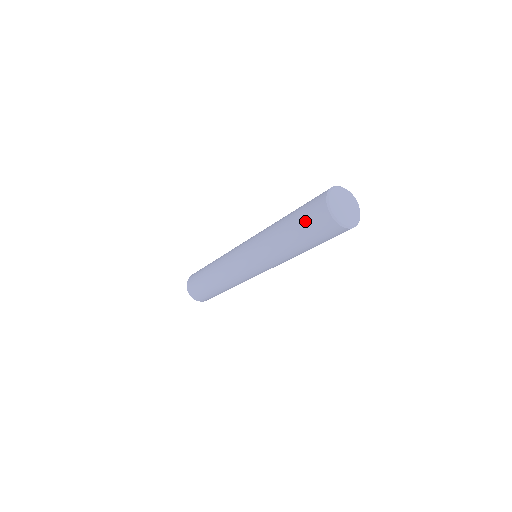
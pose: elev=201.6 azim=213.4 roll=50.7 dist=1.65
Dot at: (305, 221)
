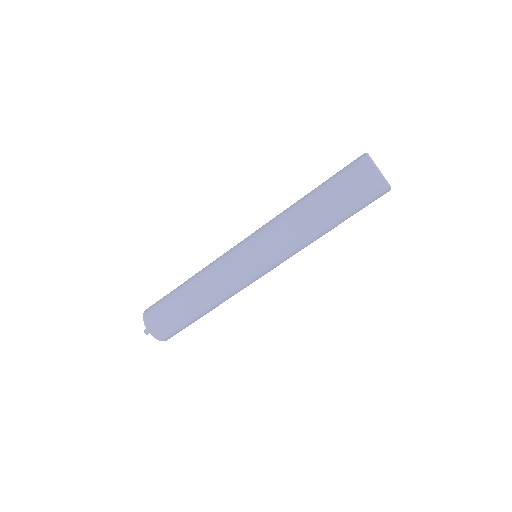
Dot at: (343, 184)
